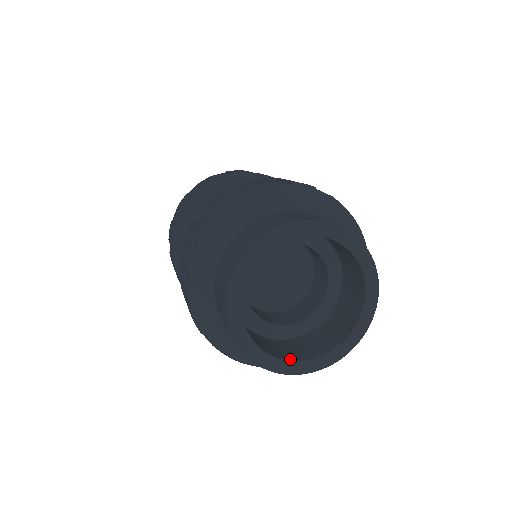
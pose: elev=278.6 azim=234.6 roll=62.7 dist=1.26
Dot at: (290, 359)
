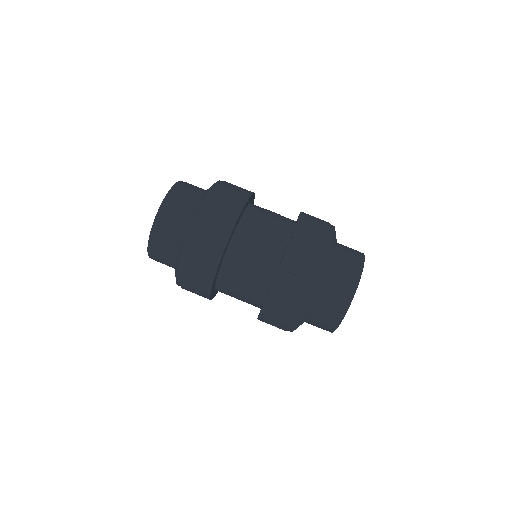
Dot at: occluded
